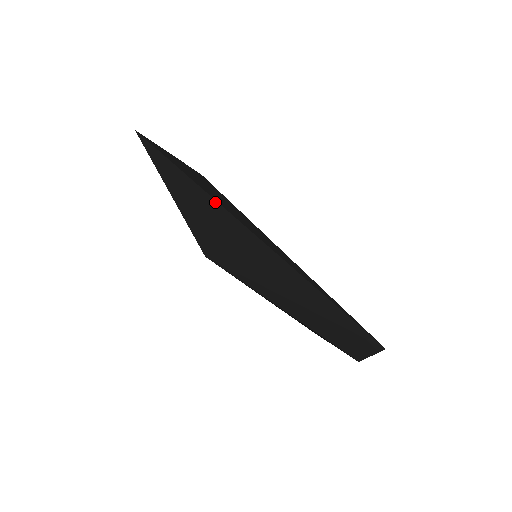
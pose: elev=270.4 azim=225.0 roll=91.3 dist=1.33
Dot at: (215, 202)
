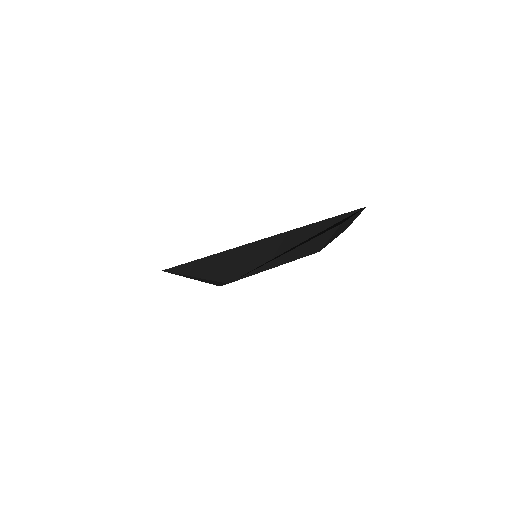
Dot at: (214, 255)
